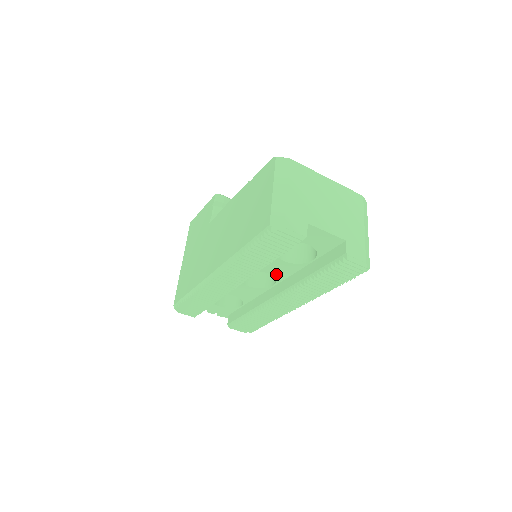
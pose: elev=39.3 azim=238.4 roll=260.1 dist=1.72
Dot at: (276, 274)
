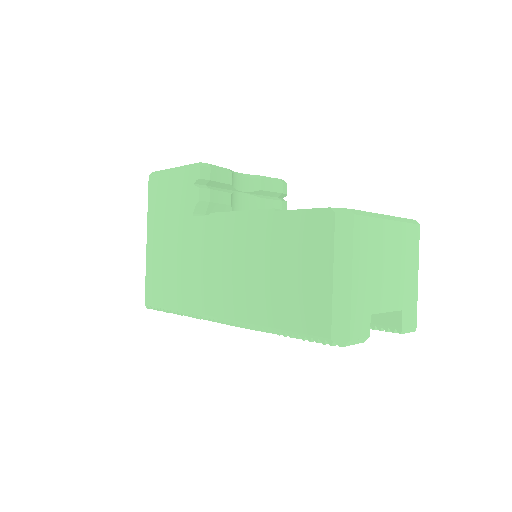
Dot at: occluded
